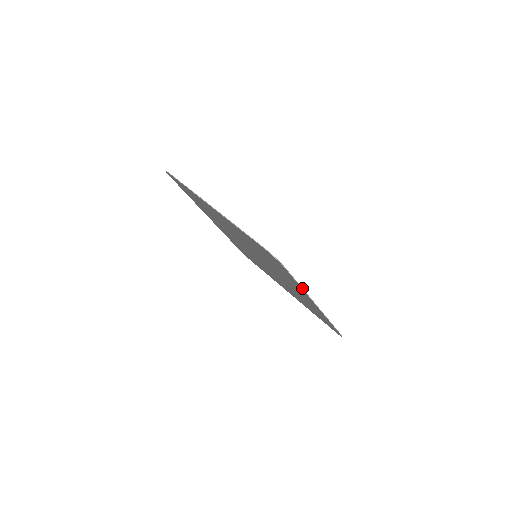
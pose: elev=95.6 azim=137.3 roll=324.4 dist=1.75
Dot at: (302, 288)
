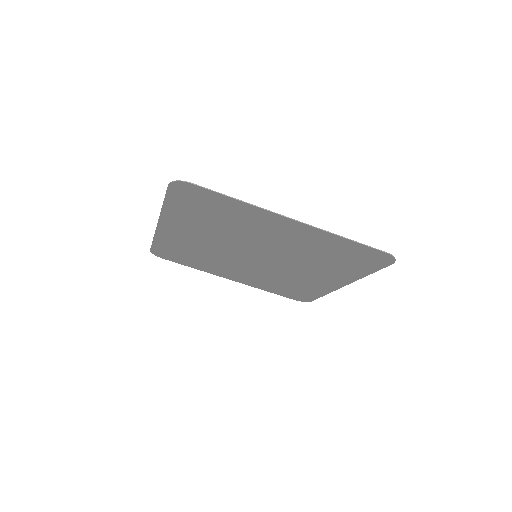
Dot at: (244, 202)
